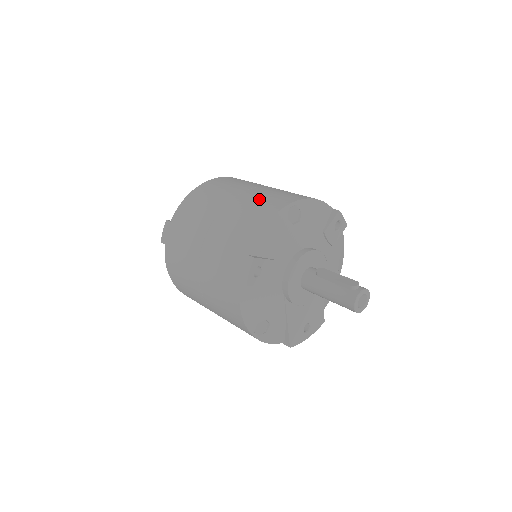
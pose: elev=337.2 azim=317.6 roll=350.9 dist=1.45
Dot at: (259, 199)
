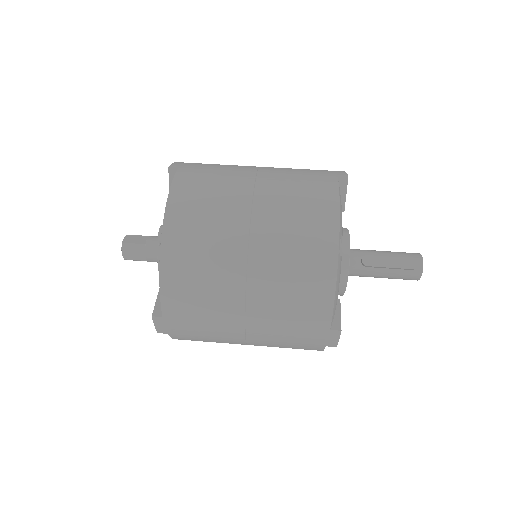
Dot at: (289, 254)
